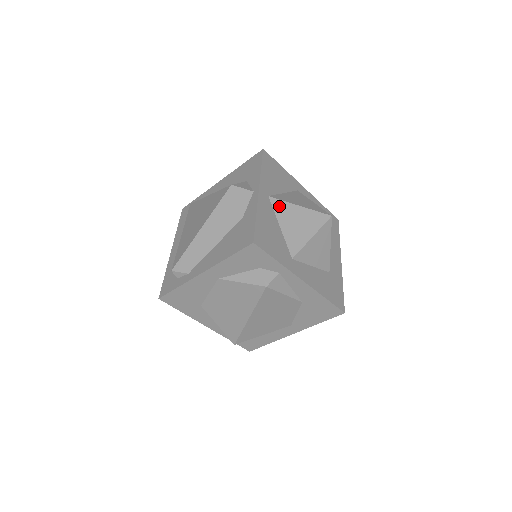
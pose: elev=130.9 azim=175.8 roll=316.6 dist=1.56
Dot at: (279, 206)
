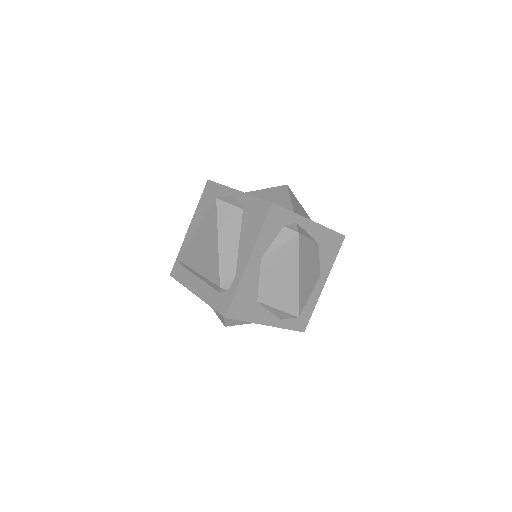
Dot at: (255, 194)
